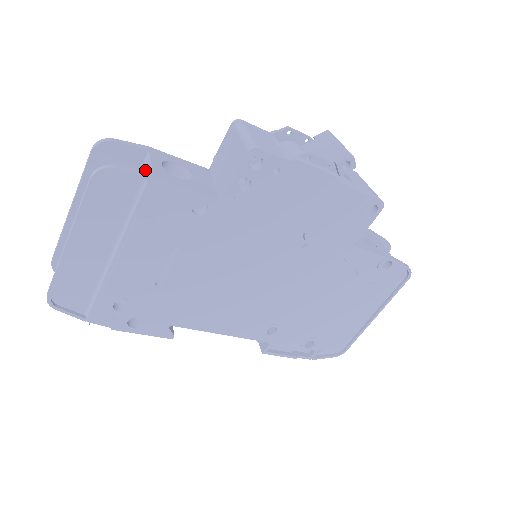
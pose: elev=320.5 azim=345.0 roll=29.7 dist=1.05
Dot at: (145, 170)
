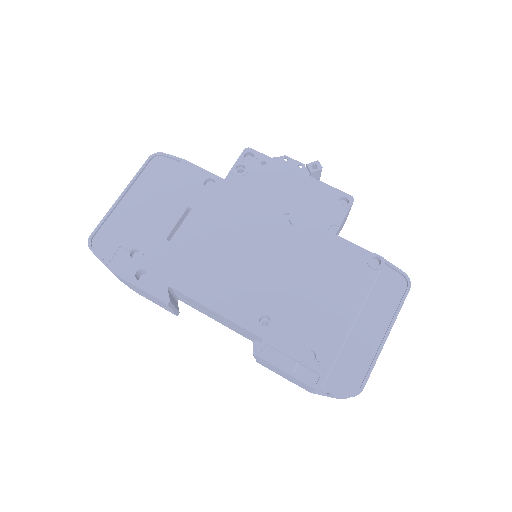
Dot at: occluded
